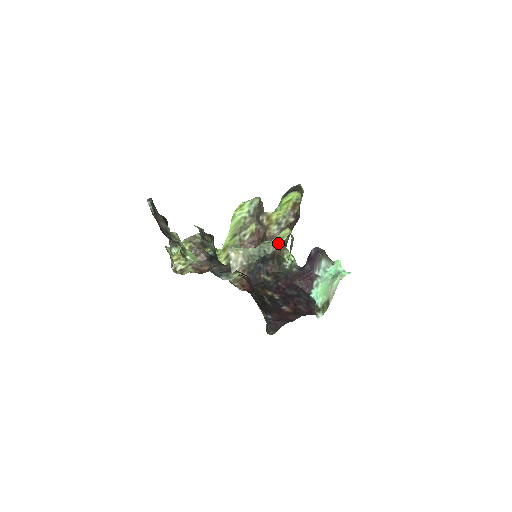
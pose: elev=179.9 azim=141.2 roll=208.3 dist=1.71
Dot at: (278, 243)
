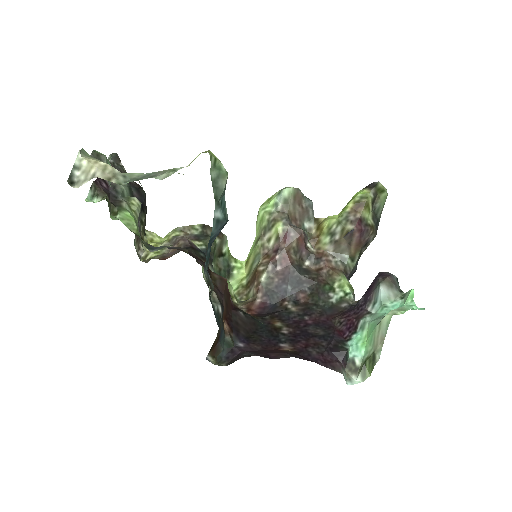
Dot at: (180, 167)
